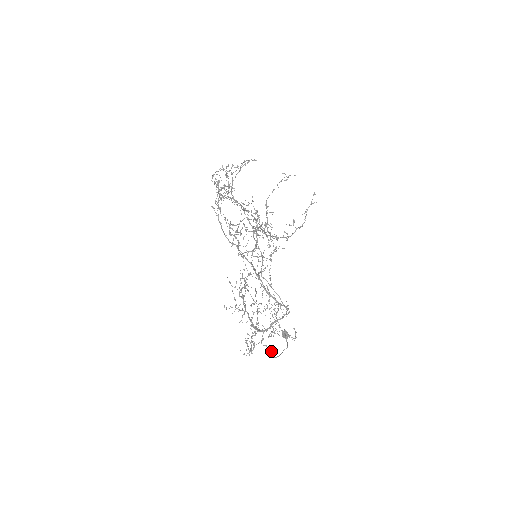
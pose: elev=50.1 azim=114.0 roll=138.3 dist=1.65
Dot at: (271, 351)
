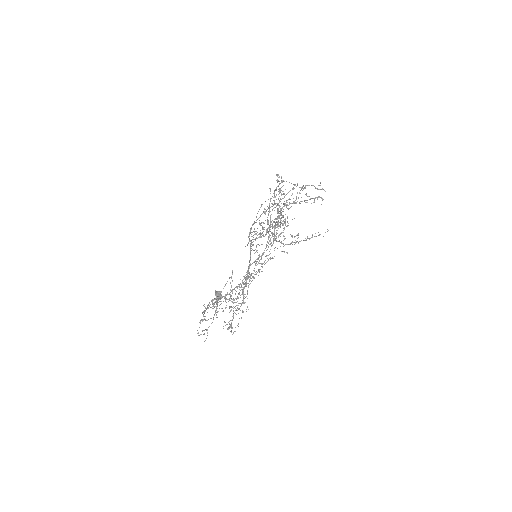
Dot at: occluded
